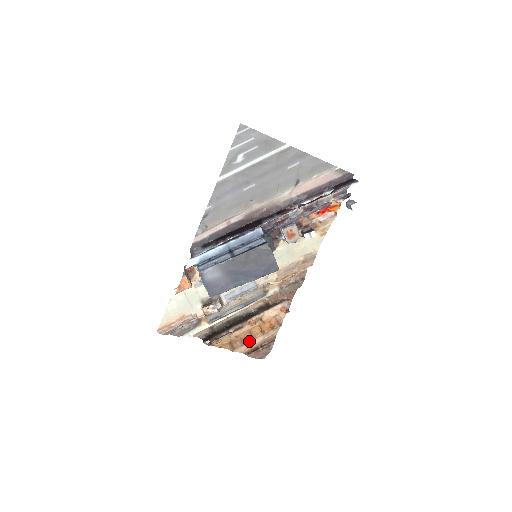
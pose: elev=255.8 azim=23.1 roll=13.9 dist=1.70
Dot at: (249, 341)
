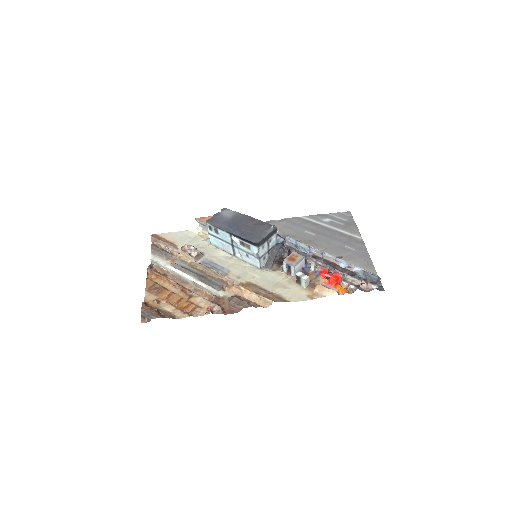
Dot at: (161, 299)
